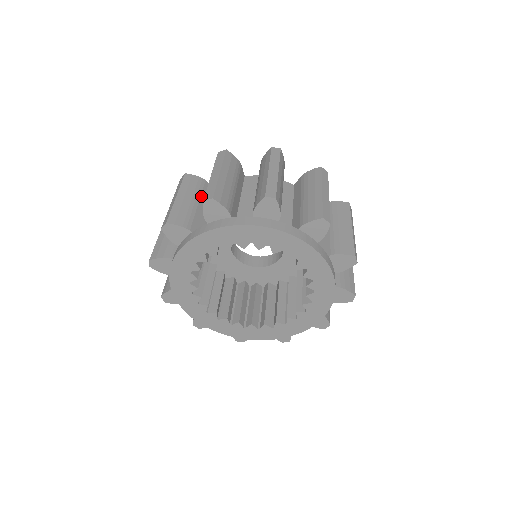
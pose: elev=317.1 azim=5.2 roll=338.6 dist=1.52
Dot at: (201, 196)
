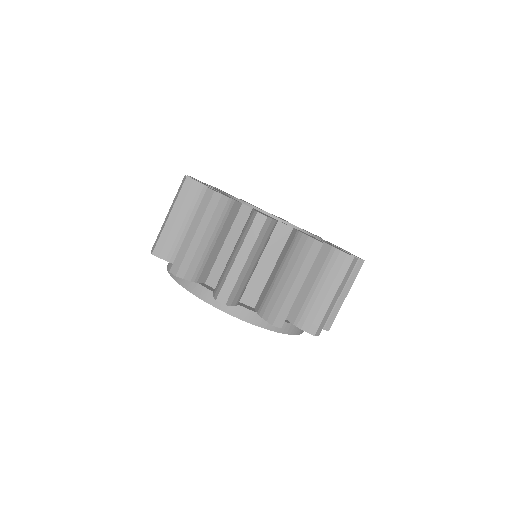
Dot at: occluded
